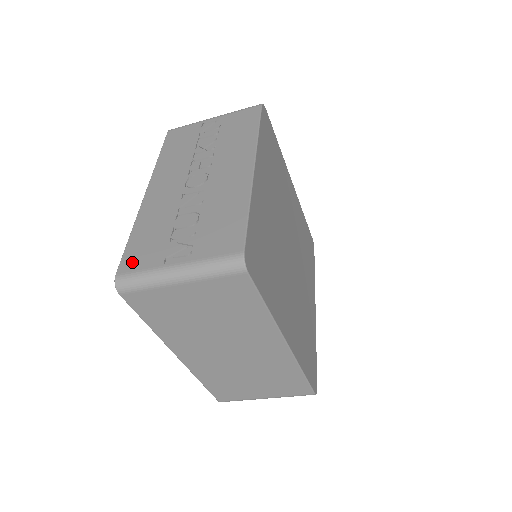
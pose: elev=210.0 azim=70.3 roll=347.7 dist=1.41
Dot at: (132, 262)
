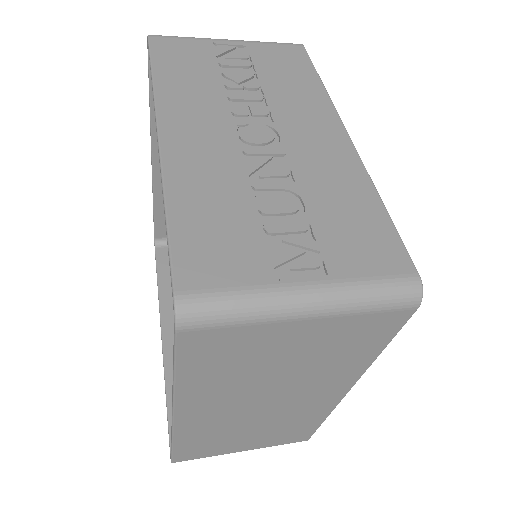
Dot at: (203, 268)
